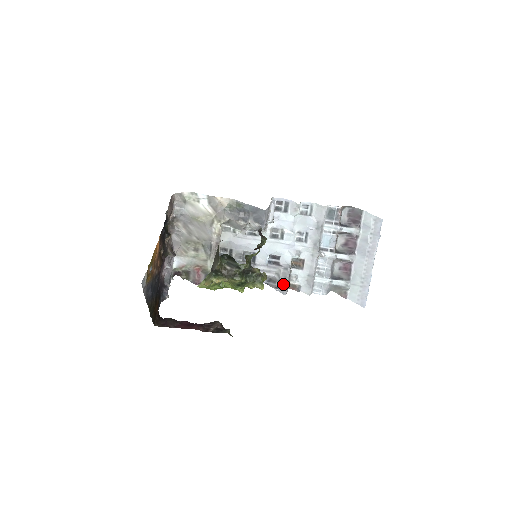
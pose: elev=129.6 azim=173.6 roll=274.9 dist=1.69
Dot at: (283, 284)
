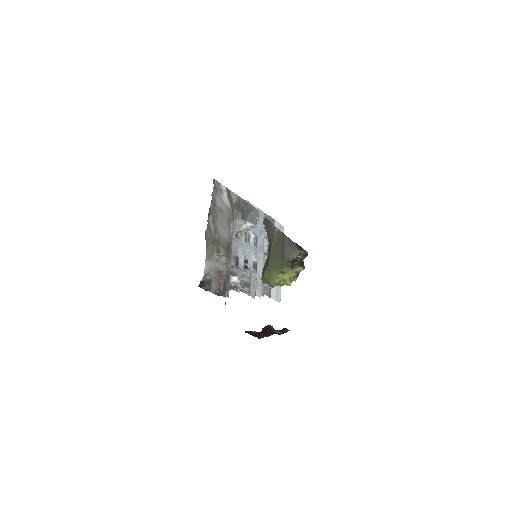
Dot at: (253, 287)
